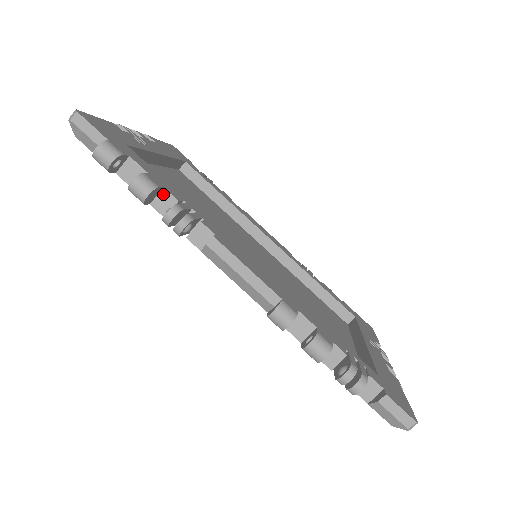
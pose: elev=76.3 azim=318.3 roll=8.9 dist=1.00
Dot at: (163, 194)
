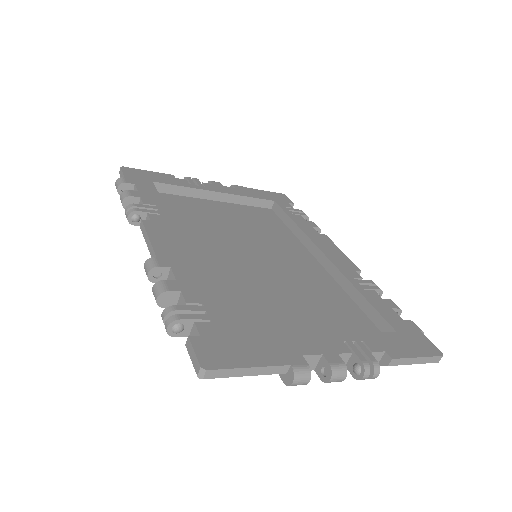
Dot at: (140, 202)
